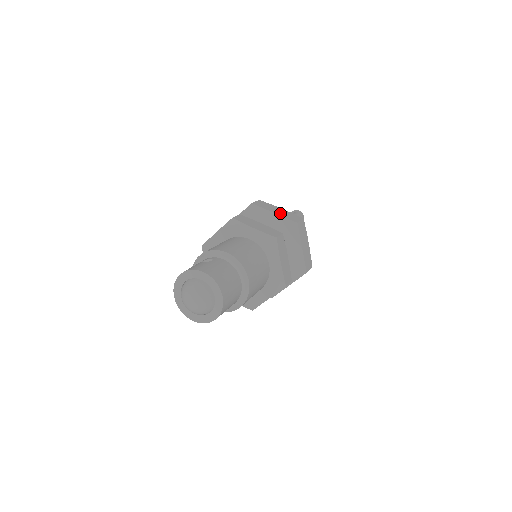
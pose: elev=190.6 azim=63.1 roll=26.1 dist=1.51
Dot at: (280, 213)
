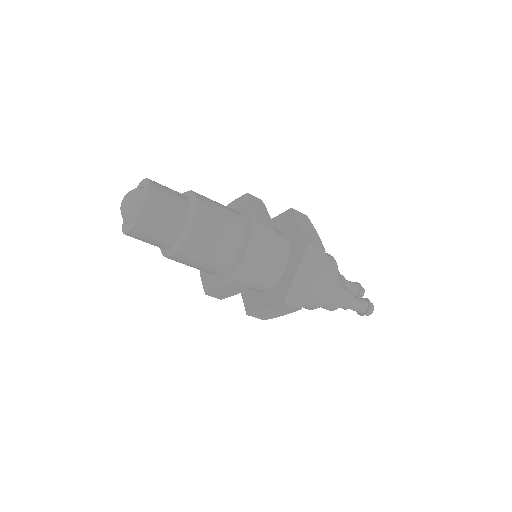
Dot at: occluded
